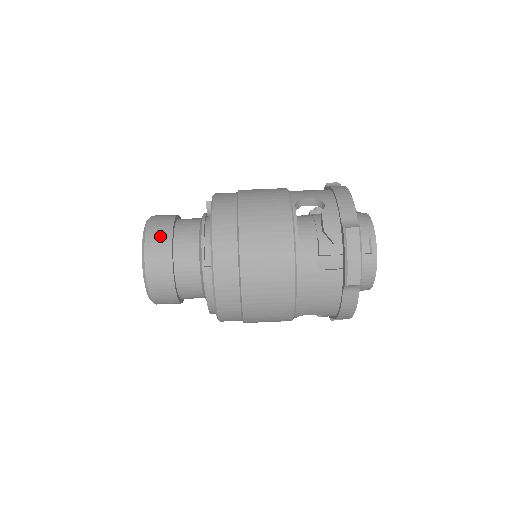
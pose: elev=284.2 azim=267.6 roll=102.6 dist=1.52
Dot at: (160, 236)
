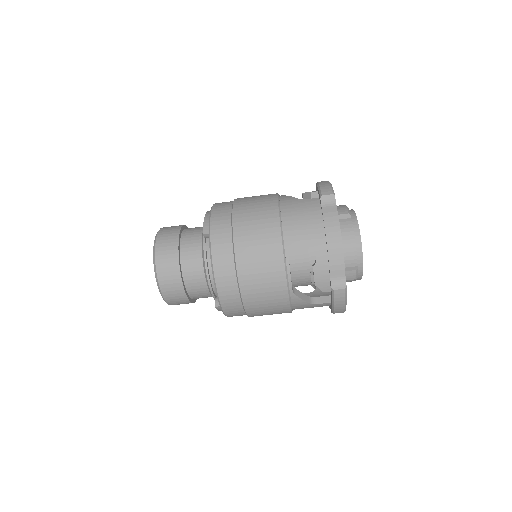
Dot at: (171, 282)
